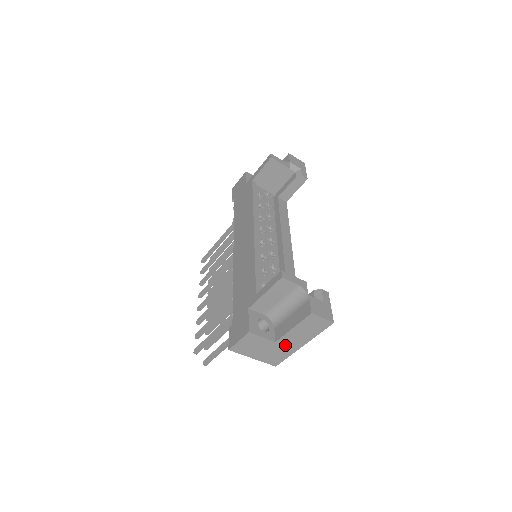
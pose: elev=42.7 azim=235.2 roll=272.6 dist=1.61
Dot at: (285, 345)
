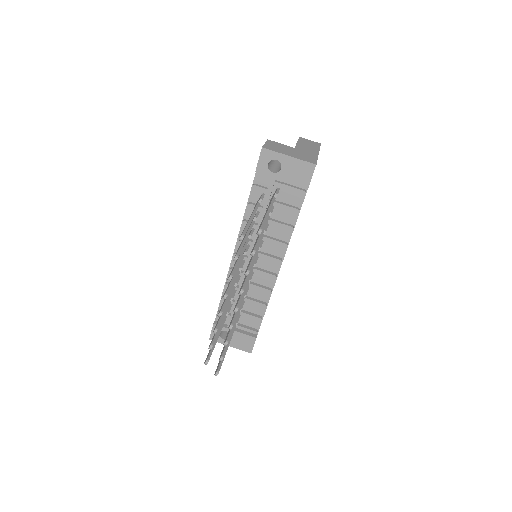
Dot at: (304, 151)
